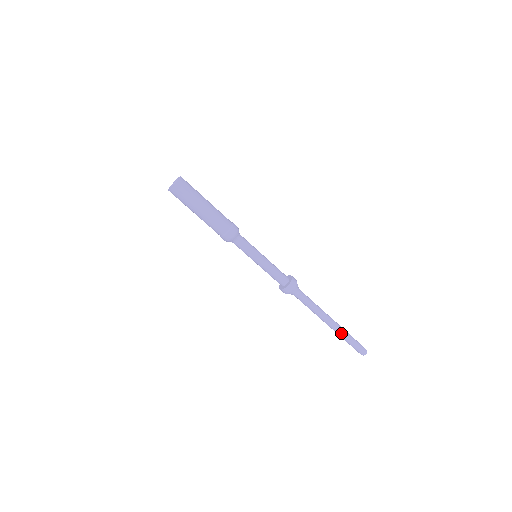
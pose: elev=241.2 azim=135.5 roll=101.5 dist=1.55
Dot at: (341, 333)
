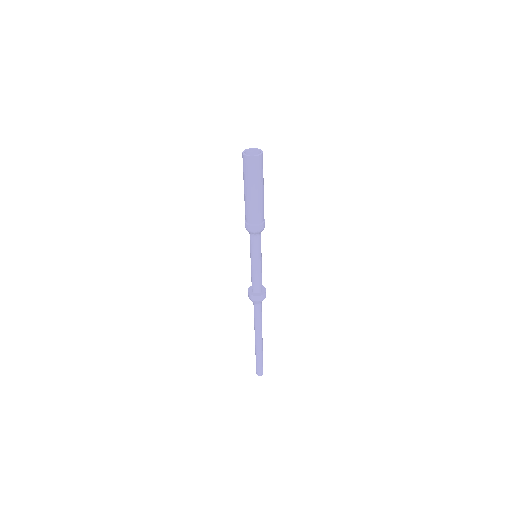
Dot at: (259, 352)
